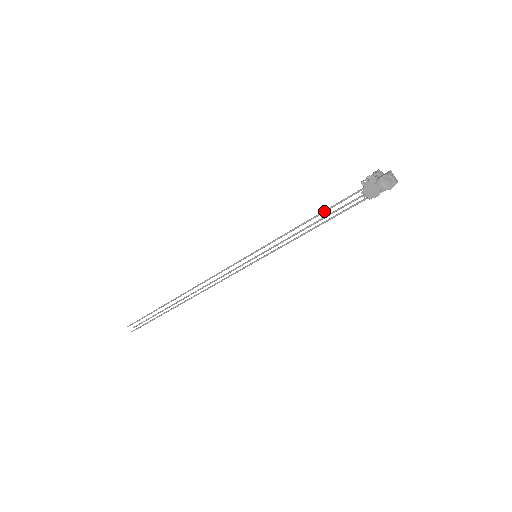
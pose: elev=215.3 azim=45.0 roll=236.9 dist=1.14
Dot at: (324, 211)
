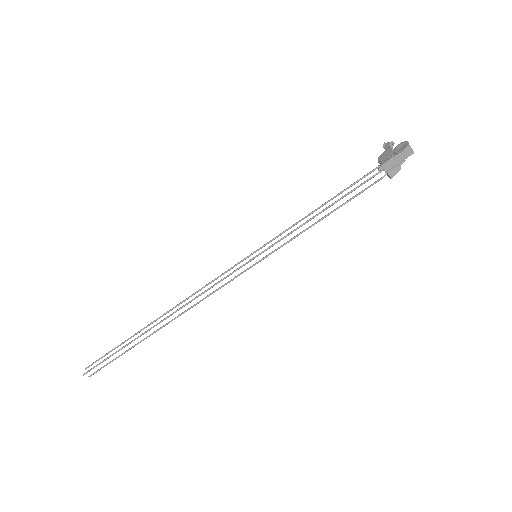
Dot at: (338, 194)
